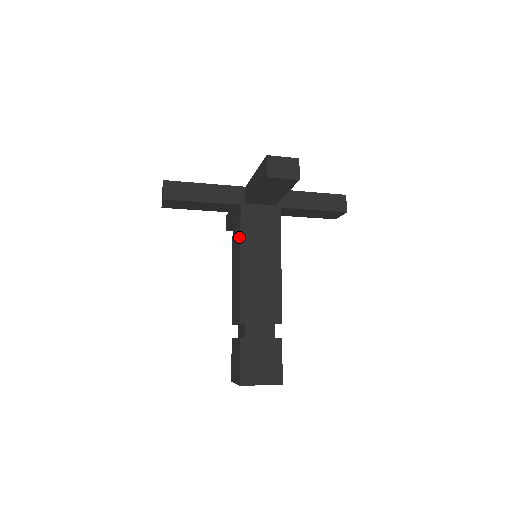
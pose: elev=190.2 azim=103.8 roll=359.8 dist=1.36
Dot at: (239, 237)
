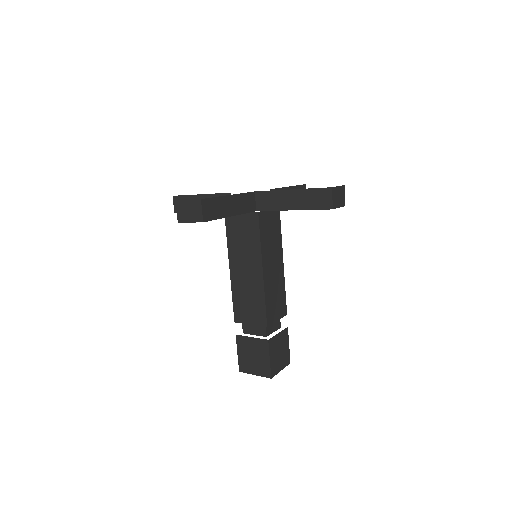
Dot at: (229, 244)
